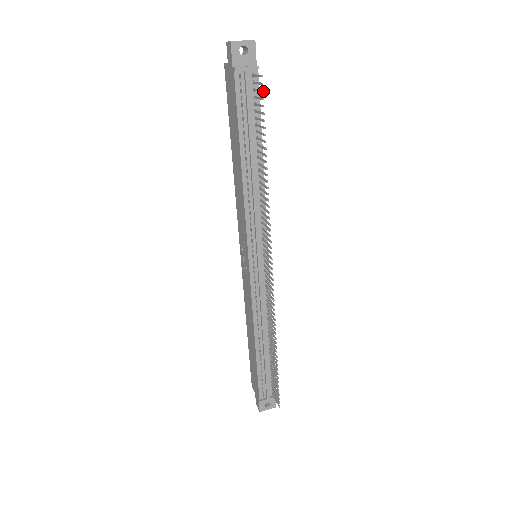
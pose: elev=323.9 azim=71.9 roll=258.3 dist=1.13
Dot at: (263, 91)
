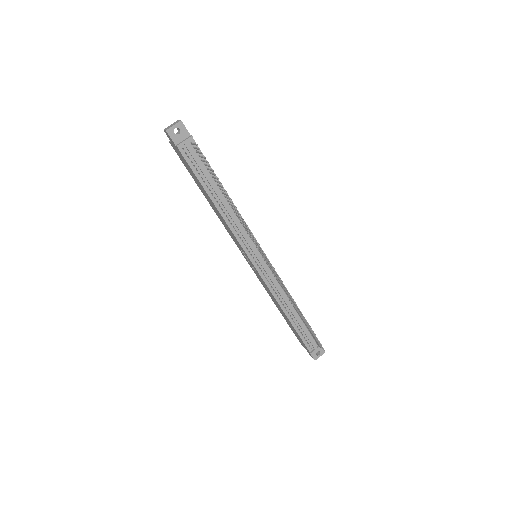
Dot at: (202, 153)
